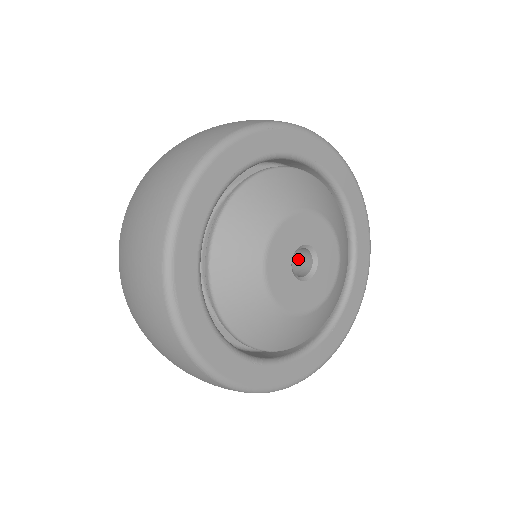
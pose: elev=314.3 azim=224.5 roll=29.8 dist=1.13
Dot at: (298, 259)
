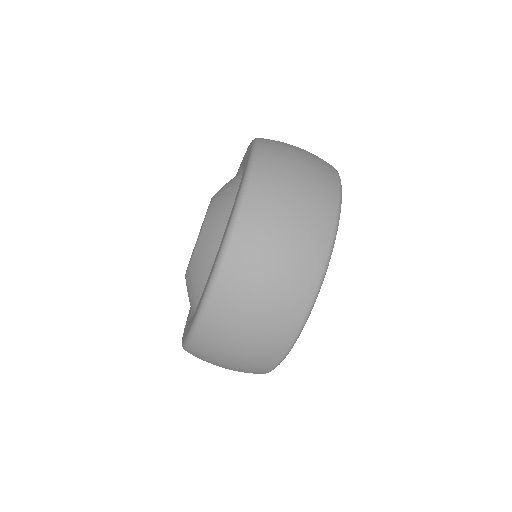
Dot at: occluded
